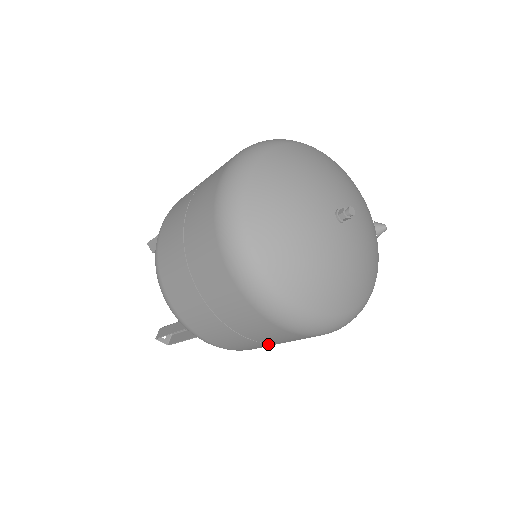
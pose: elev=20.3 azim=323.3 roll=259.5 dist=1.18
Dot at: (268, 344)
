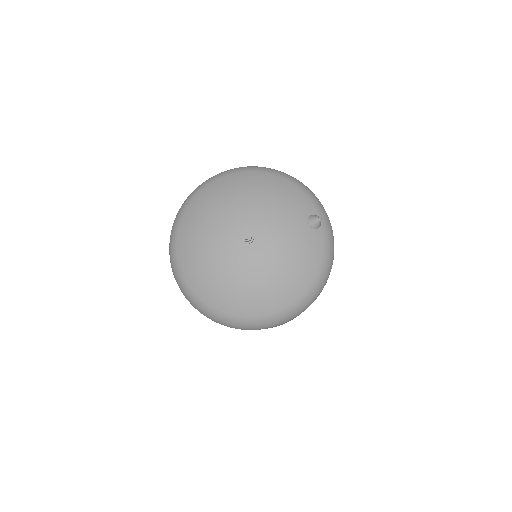
Dot at: occluded
